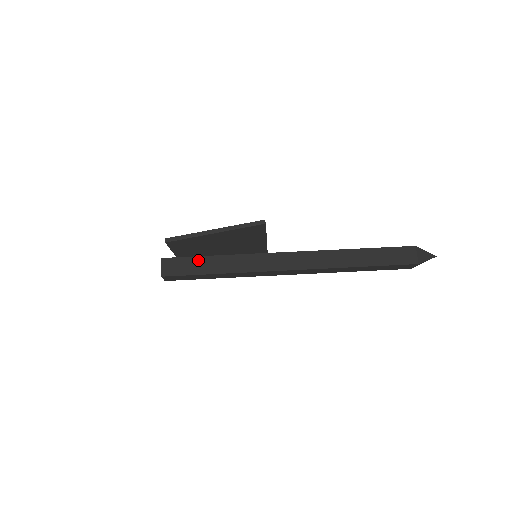
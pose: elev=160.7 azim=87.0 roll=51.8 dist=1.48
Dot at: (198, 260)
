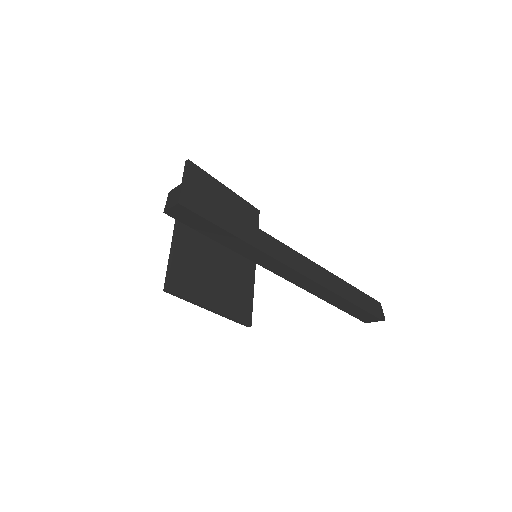
Dot at: occluded
